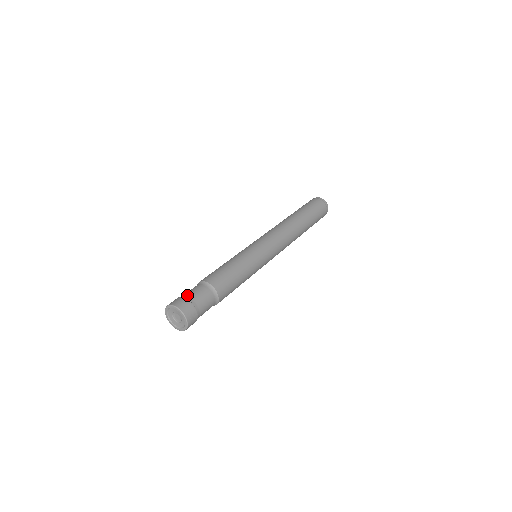
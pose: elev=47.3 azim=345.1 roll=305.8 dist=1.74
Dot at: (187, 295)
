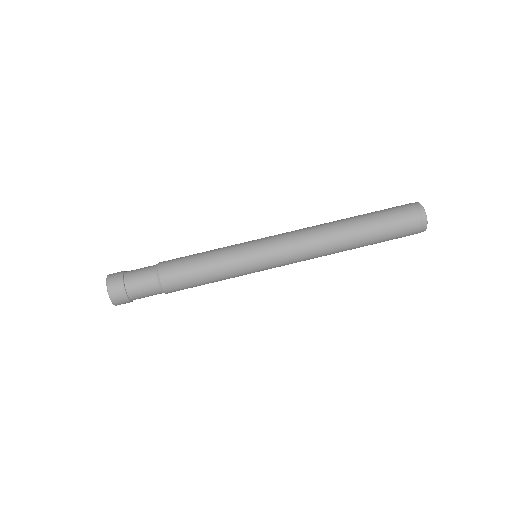
Dot at: occluded
